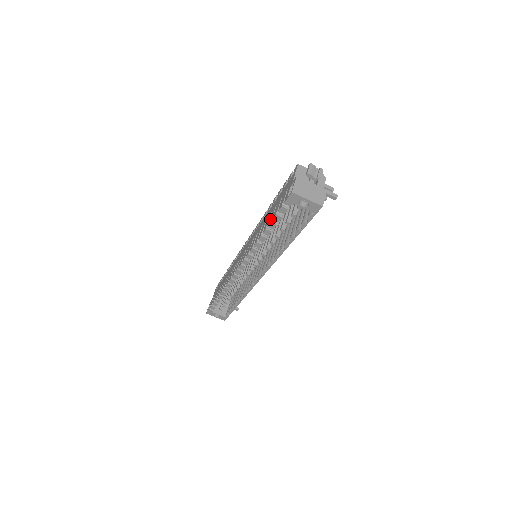
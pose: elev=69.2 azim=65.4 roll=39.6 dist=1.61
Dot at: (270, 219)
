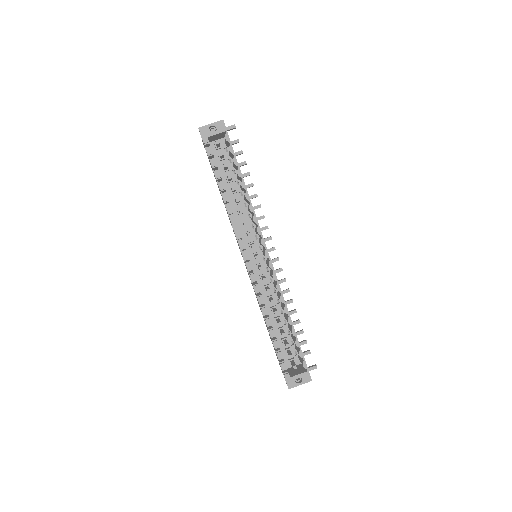
Dot at: occluded
